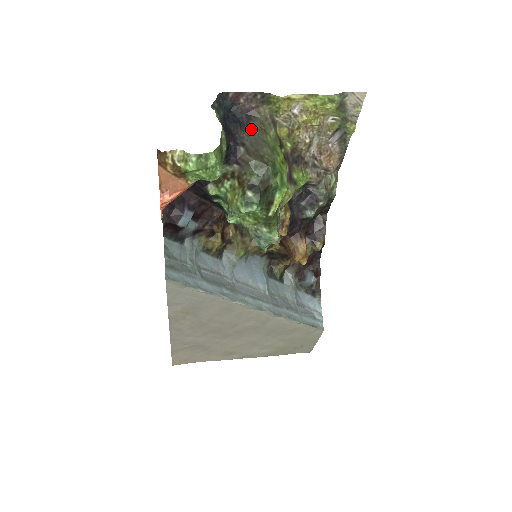
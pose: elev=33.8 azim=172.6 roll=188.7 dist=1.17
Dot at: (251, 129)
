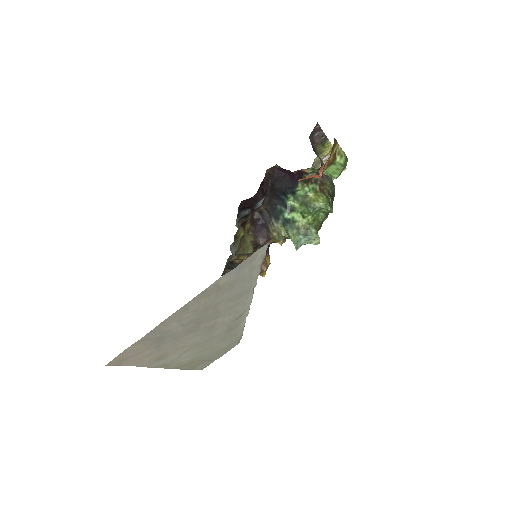
Dot at: occluded
